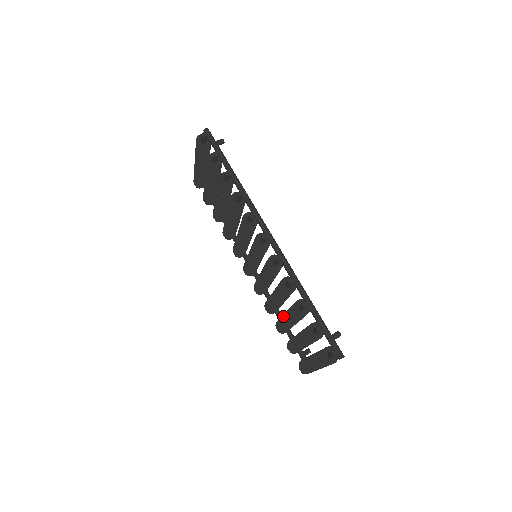
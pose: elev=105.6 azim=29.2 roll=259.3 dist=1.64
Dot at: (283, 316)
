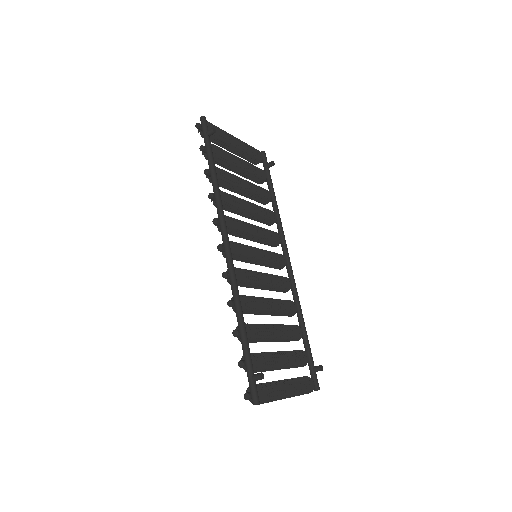
Dot at: occluded
